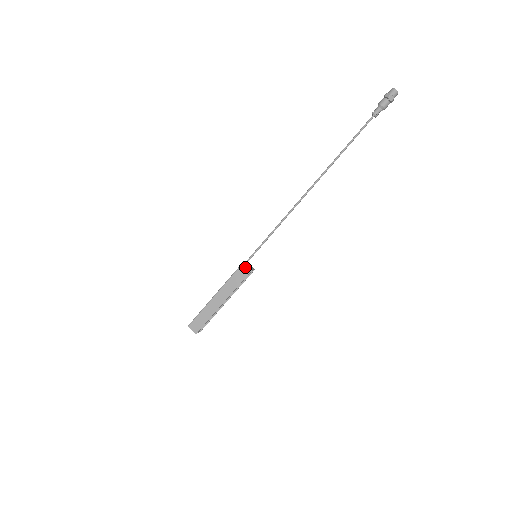
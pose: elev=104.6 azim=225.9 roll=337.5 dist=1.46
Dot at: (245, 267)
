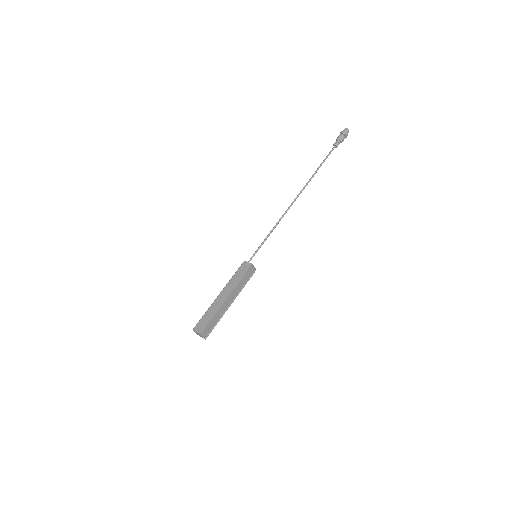
Dot at: (246, 263)
